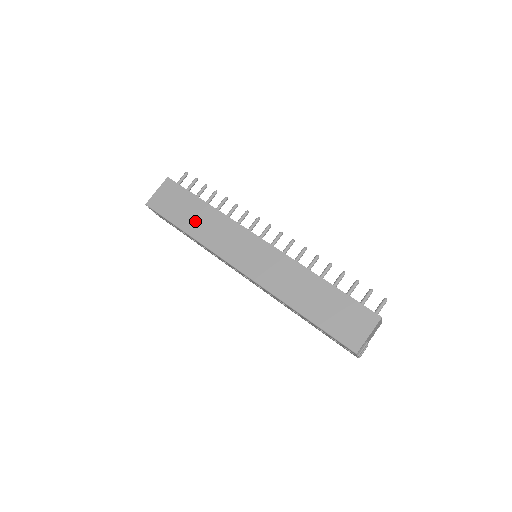
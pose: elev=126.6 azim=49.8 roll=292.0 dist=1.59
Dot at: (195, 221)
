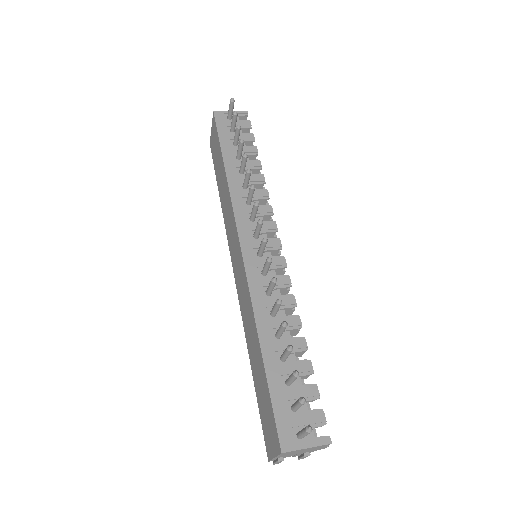
Dot at: (221, 186)
